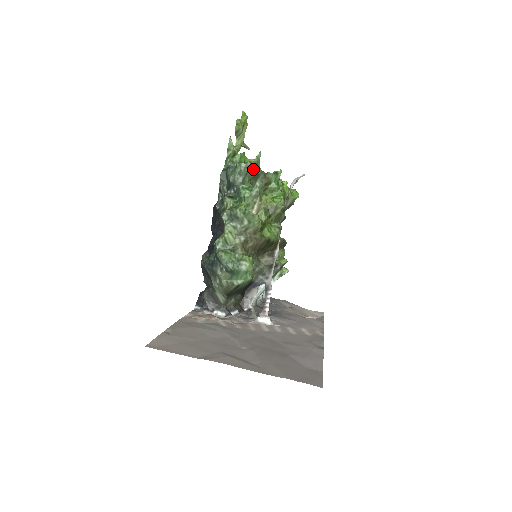
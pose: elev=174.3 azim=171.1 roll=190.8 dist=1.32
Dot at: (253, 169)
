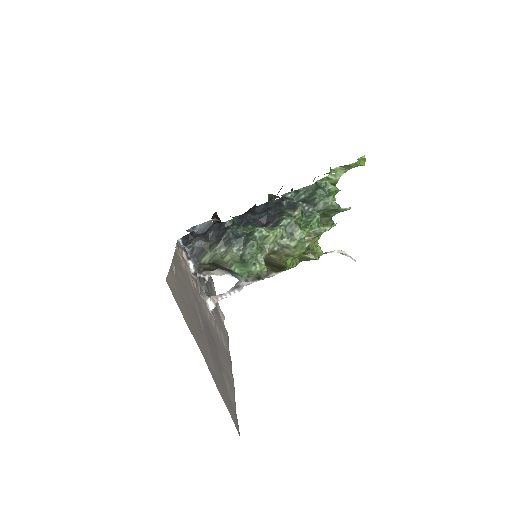
Dot at: (333, 210)
